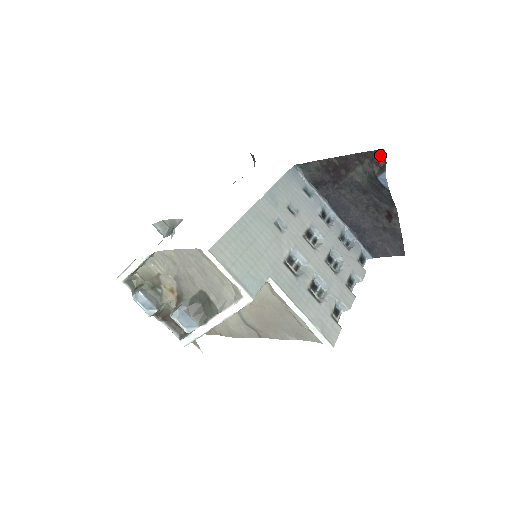
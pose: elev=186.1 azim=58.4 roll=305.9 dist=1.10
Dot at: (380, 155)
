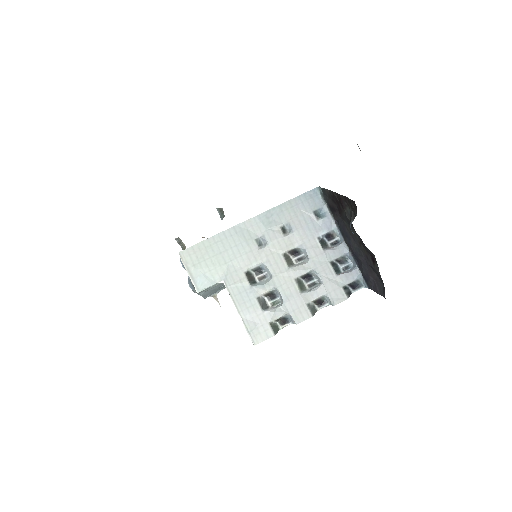
Dot at: (355, 205)
